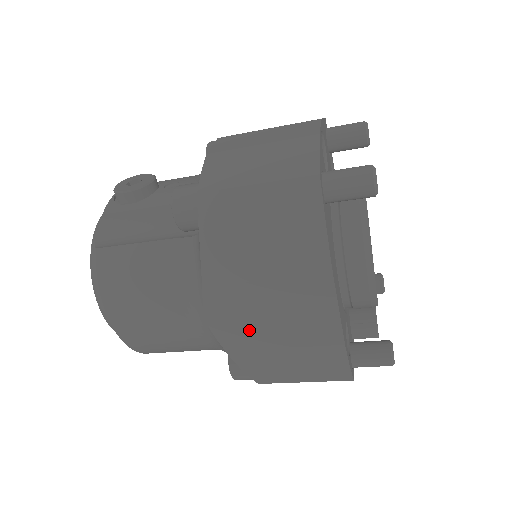
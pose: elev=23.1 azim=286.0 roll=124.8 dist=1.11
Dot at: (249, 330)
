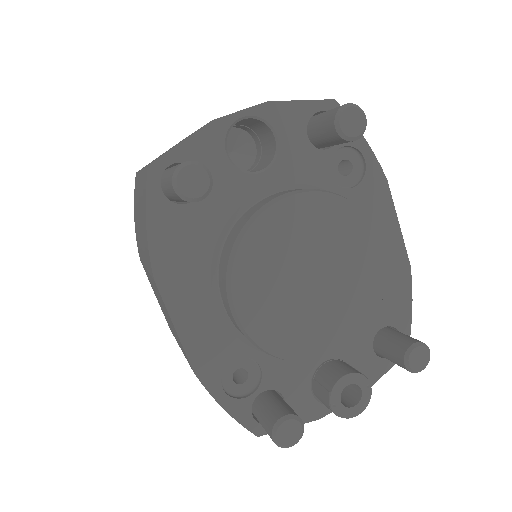
Dot at: occluded
